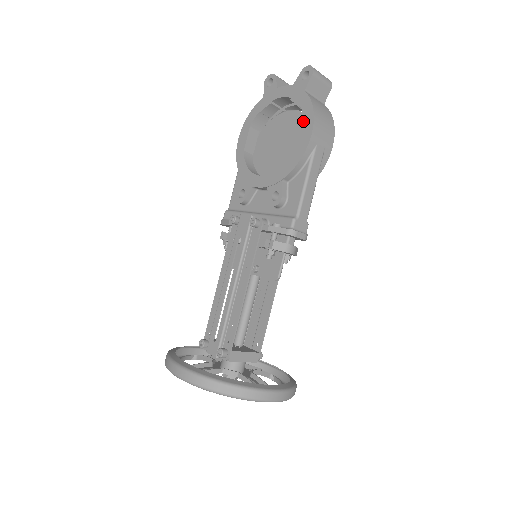
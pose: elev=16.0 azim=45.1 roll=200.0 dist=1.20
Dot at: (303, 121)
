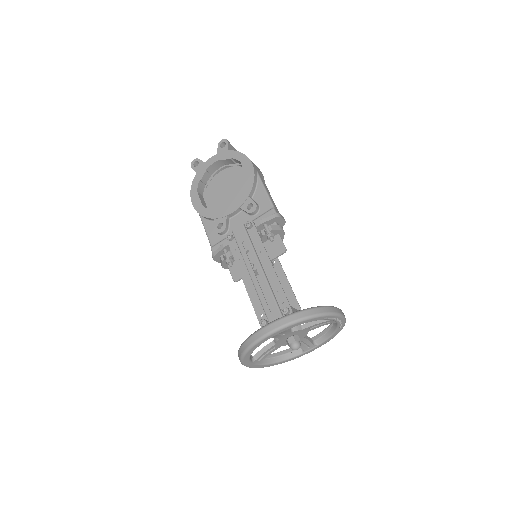
Dot at: (240, 162)
